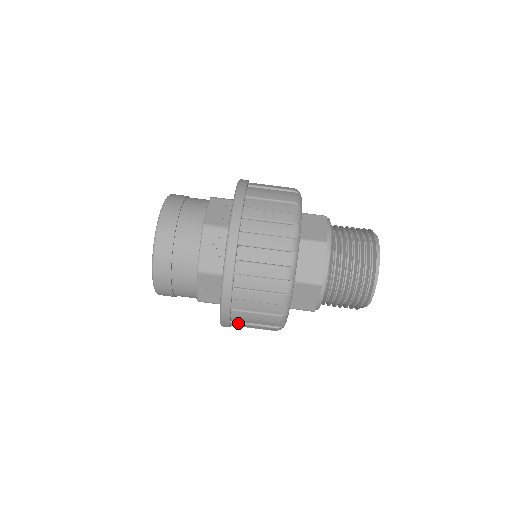
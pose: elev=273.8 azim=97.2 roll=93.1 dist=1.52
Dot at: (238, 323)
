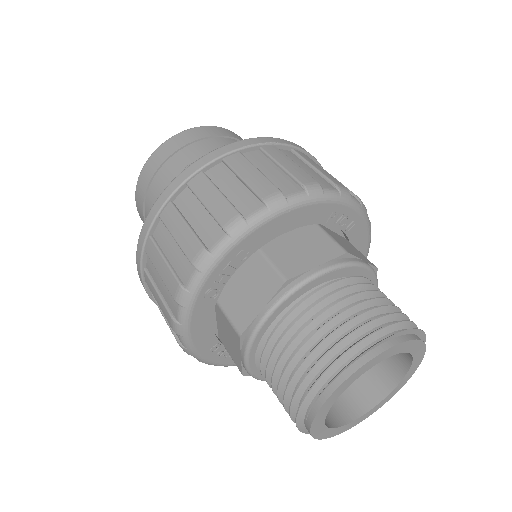
Dot at: (208, 178)
